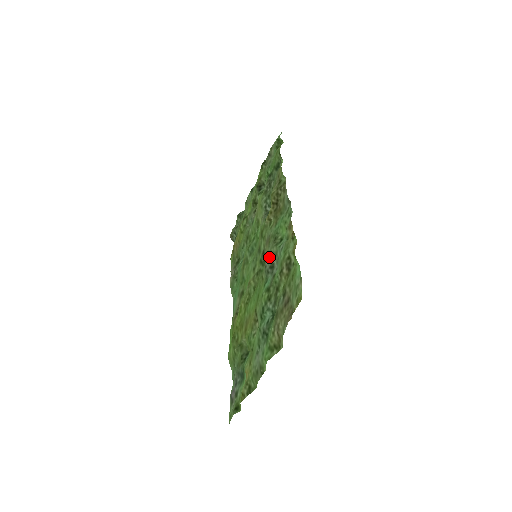
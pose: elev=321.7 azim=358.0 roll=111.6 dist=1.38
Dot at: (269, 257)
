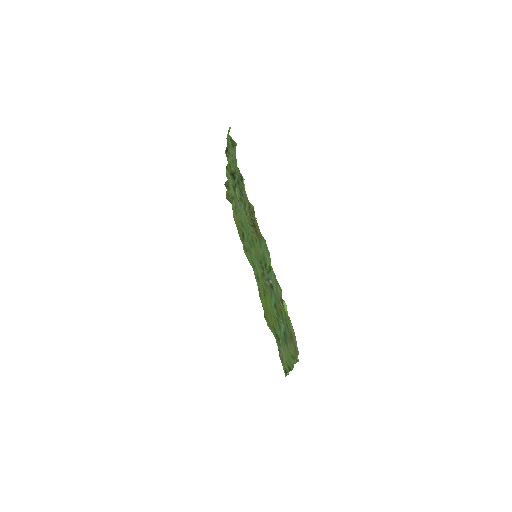
Dot at: (266, 278)
